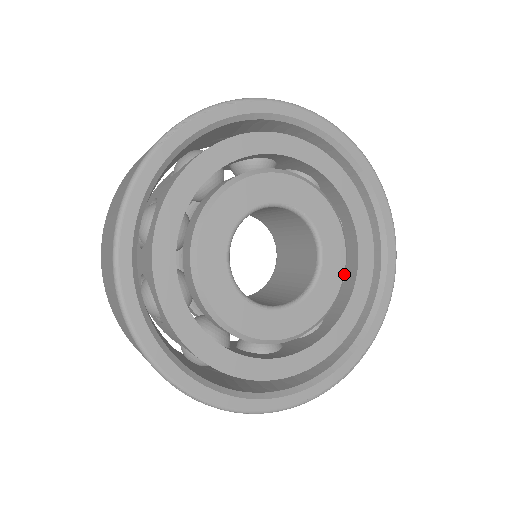
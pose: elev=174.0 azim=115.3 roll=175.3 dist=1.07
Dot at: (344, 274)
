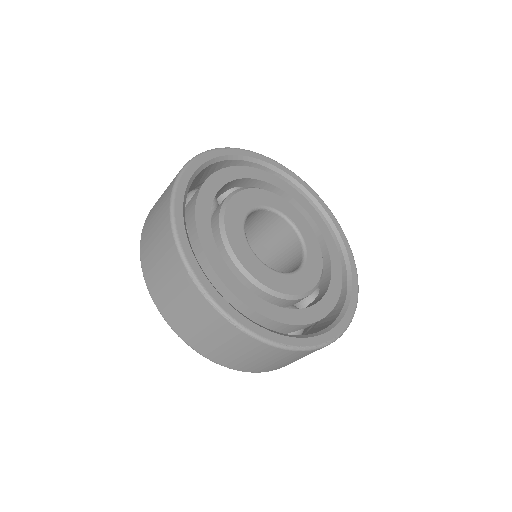
Dot at: (321, 277)
